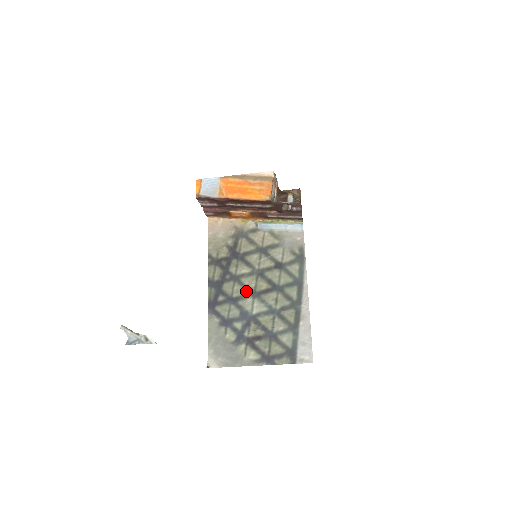
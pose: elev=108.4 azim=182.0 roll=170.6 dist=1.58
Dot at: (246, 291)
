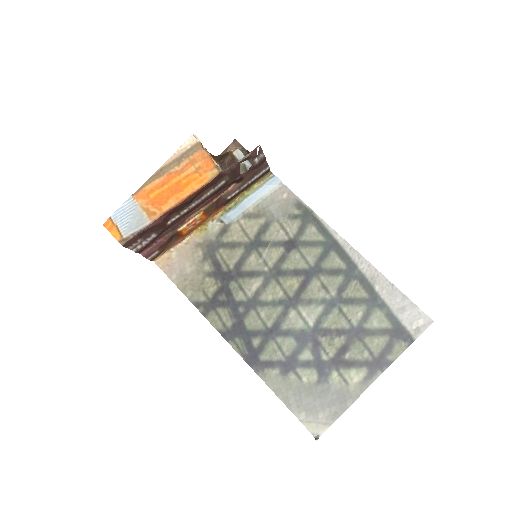
Dot at: (279, 307)
